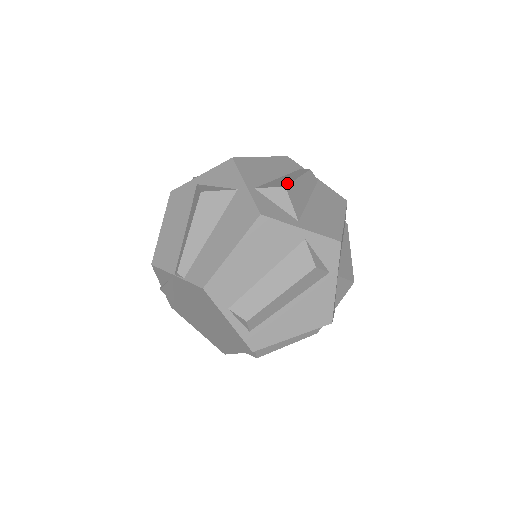
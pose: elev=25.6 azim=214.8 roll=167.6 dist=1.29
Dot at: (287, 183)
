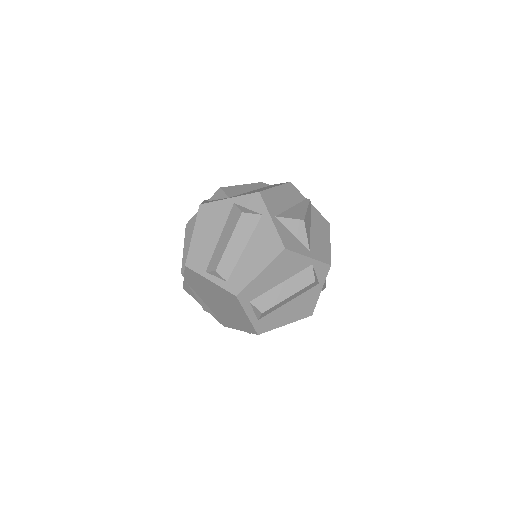
Dot at: occluded
